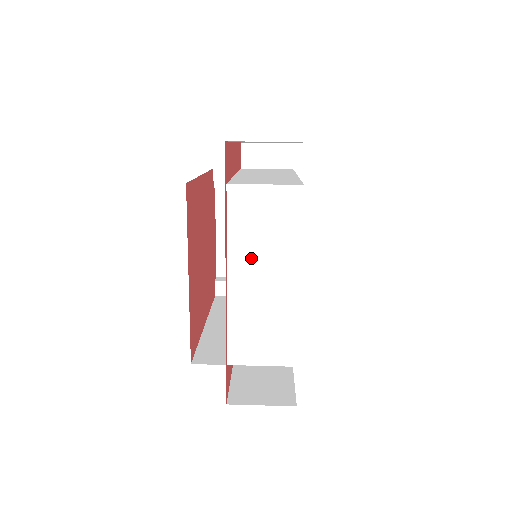
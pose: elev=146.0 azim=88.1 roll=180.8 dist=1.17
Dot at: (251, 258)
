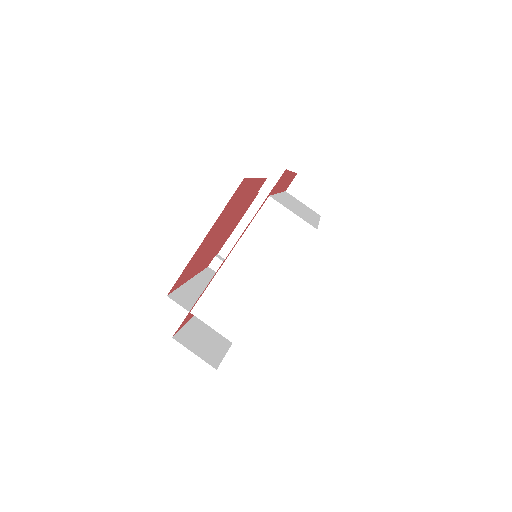
Dot at: (253, 253)
